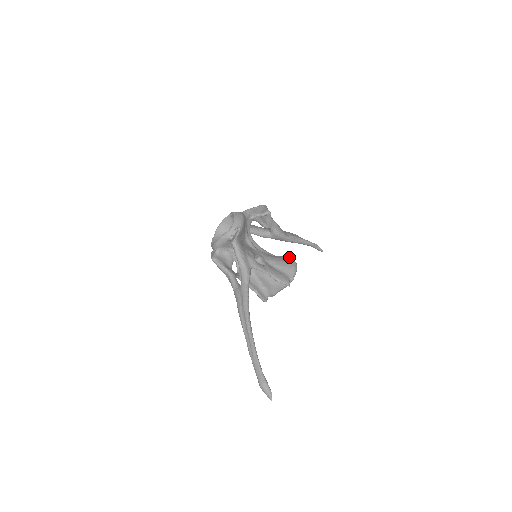
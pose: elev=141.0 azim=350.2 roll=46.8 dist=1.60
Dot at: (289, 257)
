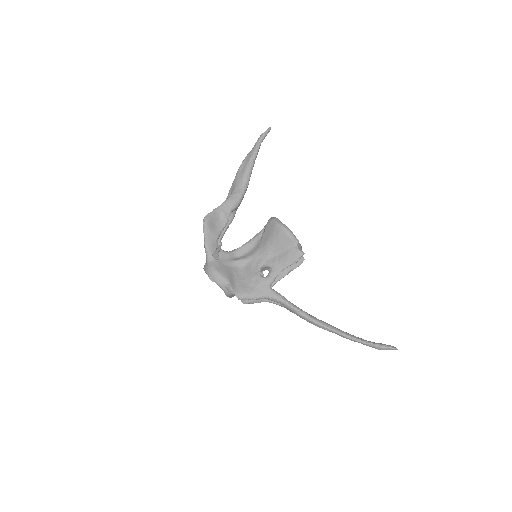
Dot at: (271, 225)
